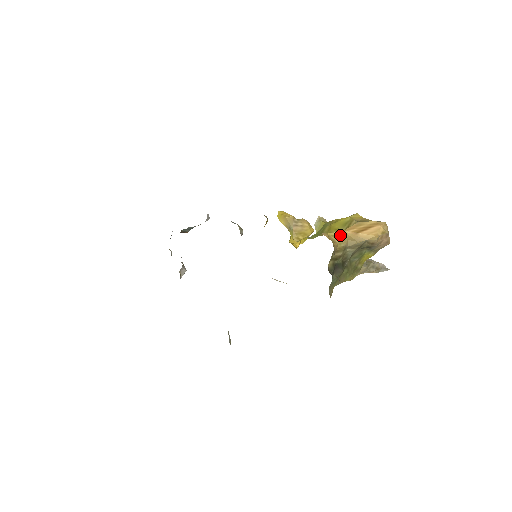
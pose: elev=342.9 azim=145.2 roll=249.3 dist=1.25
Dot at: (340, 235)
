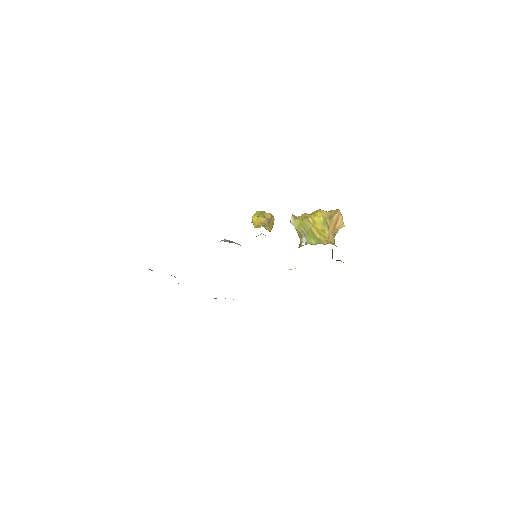
Dot at: (329, 235)
